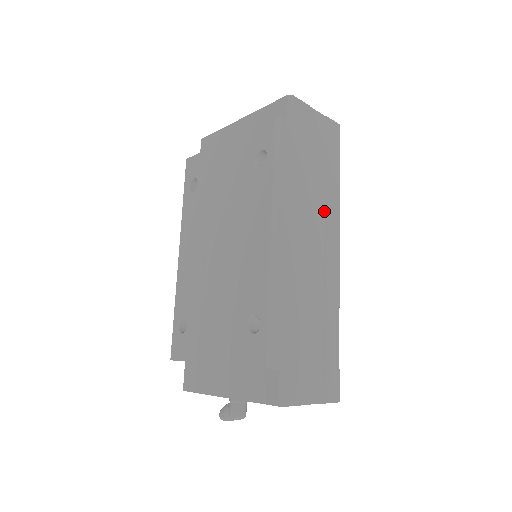
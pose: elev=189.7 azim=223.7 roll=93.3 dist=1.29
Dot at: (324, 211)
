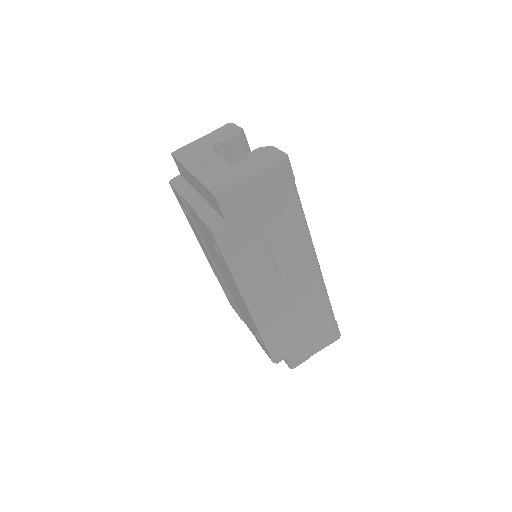
Dot at: (290, 250)
